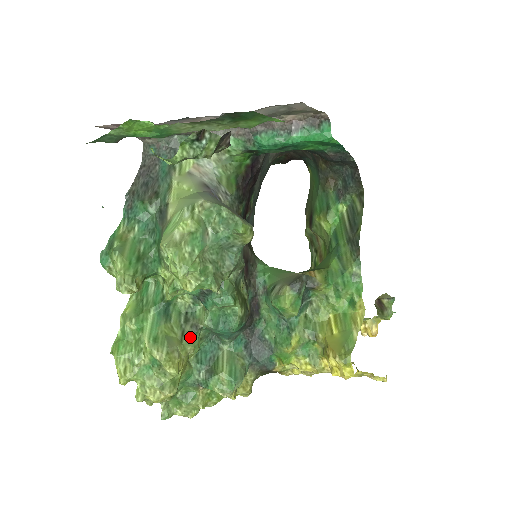
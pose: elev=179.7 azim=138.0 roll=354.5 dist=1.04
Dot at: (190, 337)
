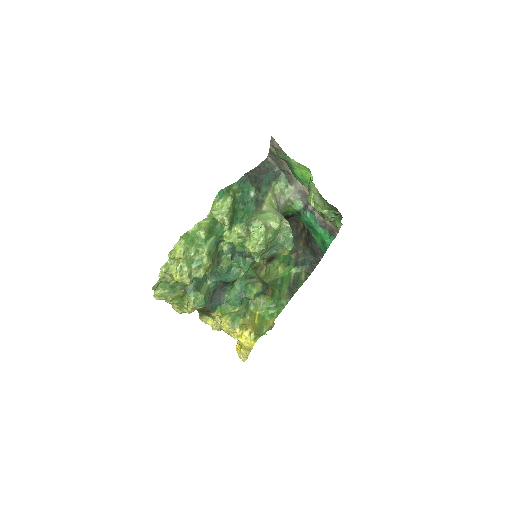
Dot at: (214, 265)
